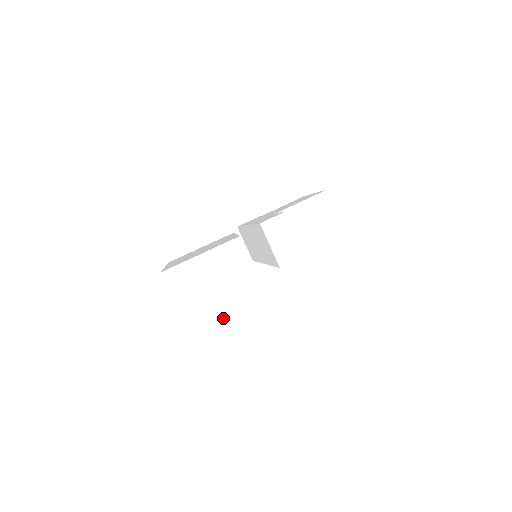
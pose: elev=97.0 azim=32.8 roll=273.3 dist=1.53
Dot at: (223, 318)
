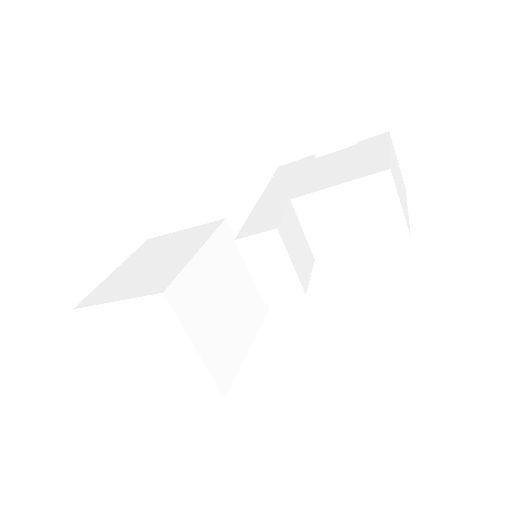
Dot at: (155, 375)
